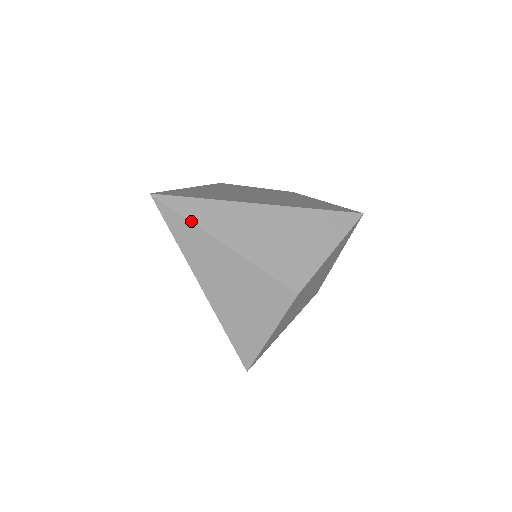
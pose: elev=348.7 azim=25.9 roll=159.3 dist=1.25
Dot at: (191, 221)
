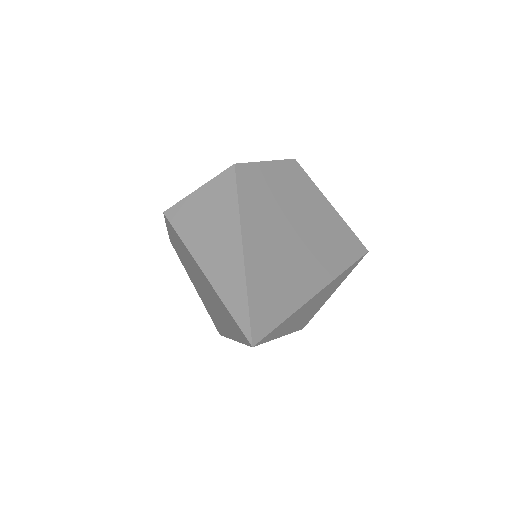
Dot at: occluded
